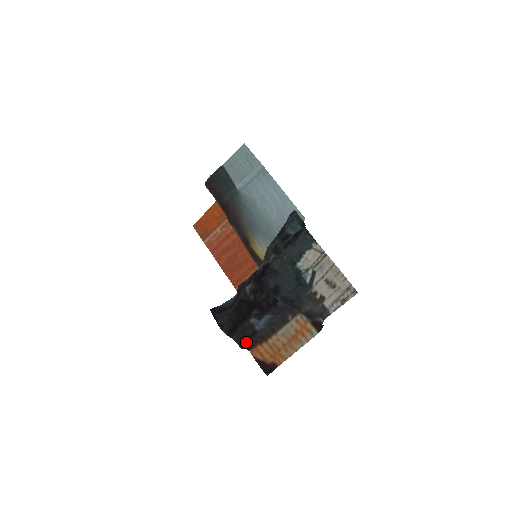
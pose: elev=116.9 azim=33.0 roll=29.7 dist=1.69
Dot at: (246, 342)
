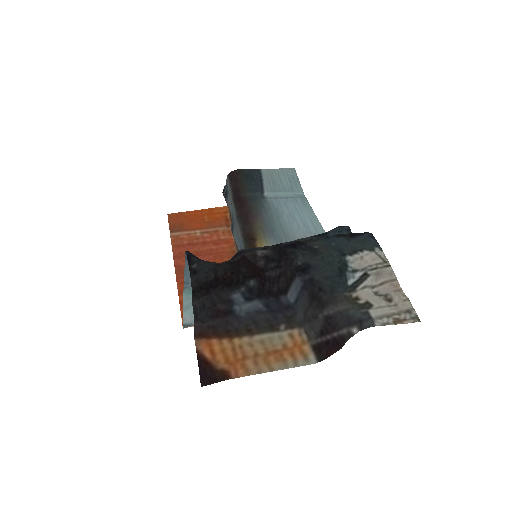
Dot at: (208, 318)
